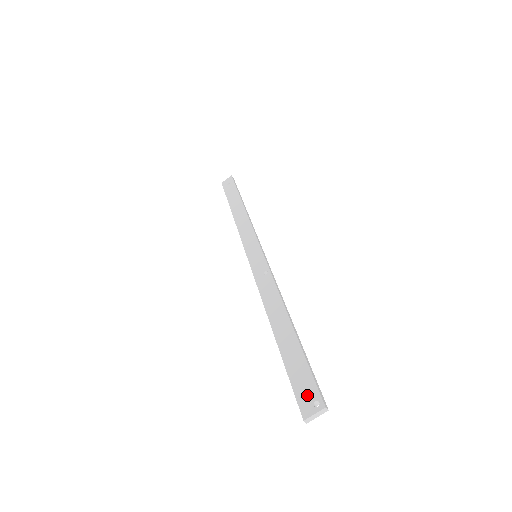
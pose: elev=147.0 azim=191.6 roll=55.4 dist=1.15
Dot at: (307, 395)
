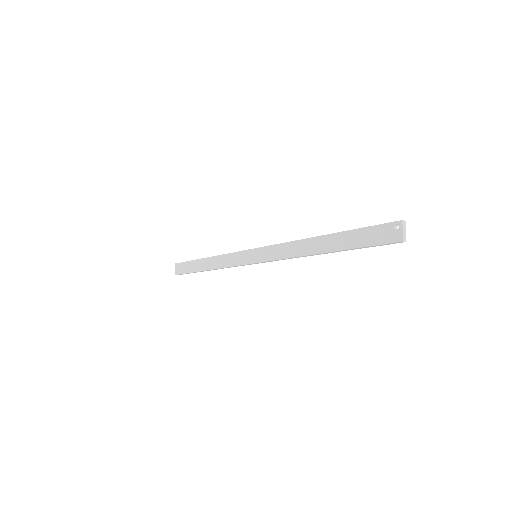
Dot at: (386, 234)
